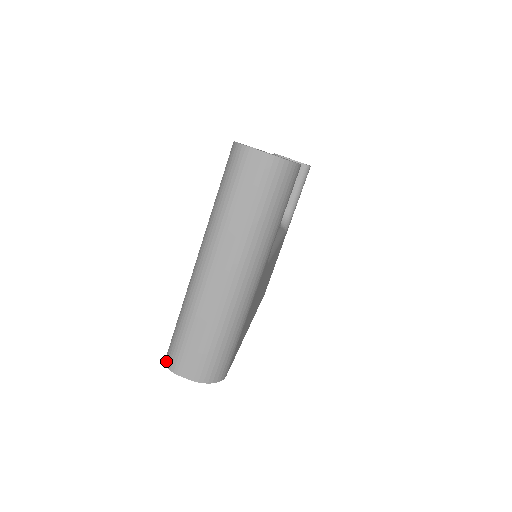
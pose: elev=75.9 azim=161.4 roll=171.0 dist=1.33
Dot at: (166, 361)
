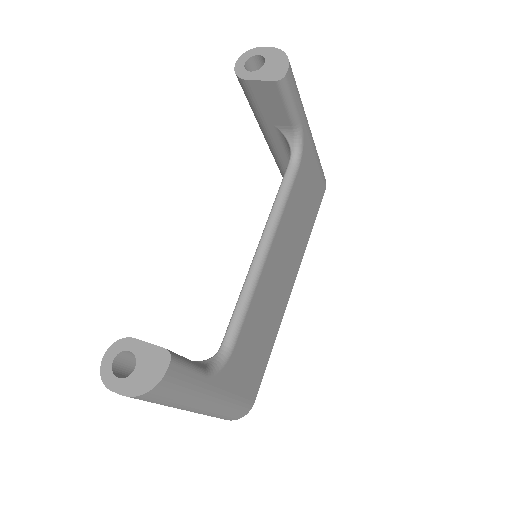
Dot at: occluded
